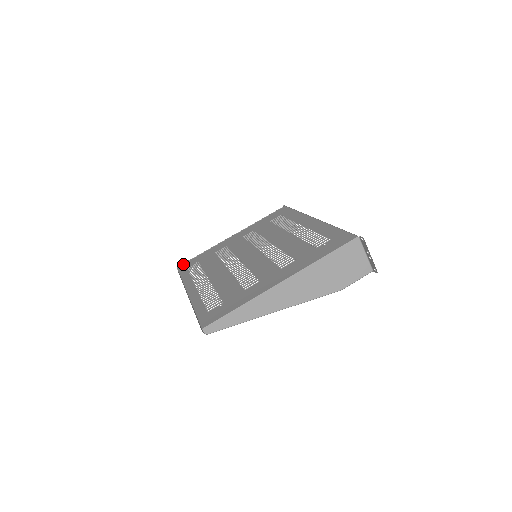
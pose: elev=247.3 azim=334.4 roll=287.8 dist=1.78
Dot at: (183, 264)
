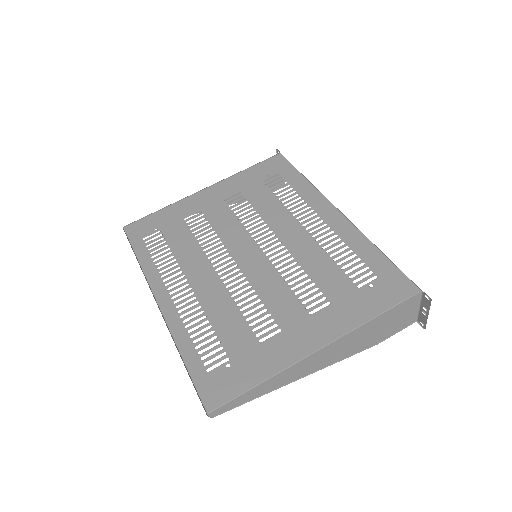
Dot at: (133, 224)
